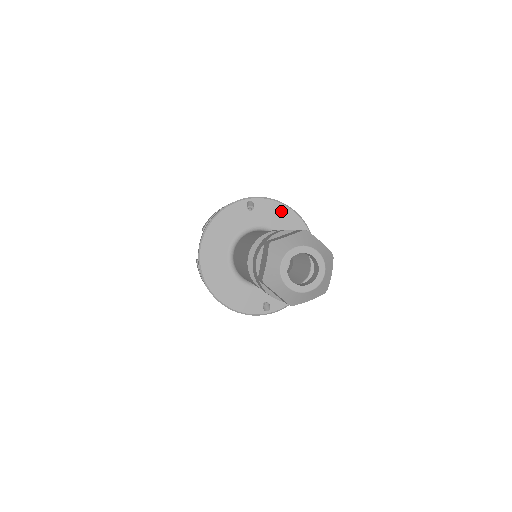
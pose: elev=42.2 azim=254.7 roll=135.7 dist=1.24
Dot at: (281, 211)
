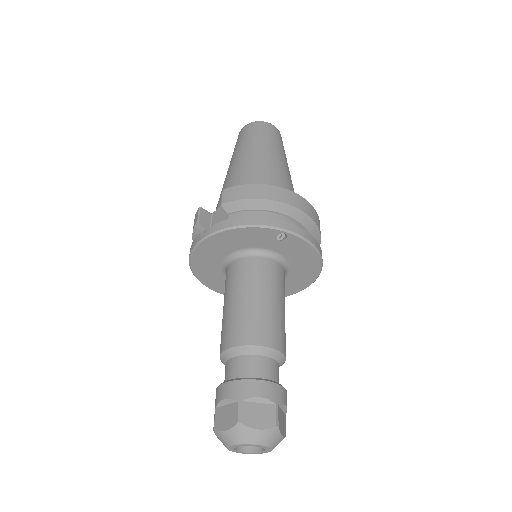
Dot at: (308, 253)
